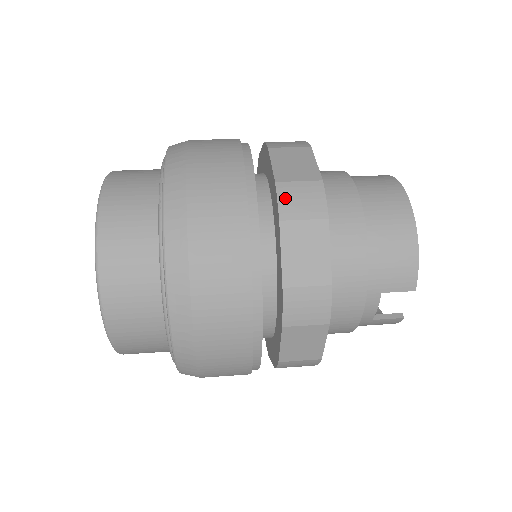
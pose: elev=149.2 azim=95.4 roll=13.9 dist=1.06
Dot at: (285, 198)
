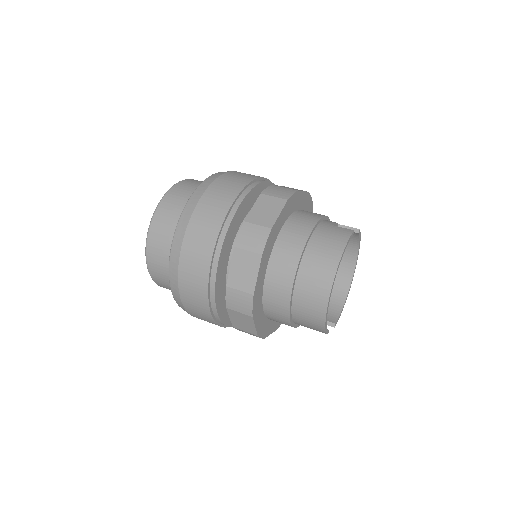
Dot at: (230, 298)
